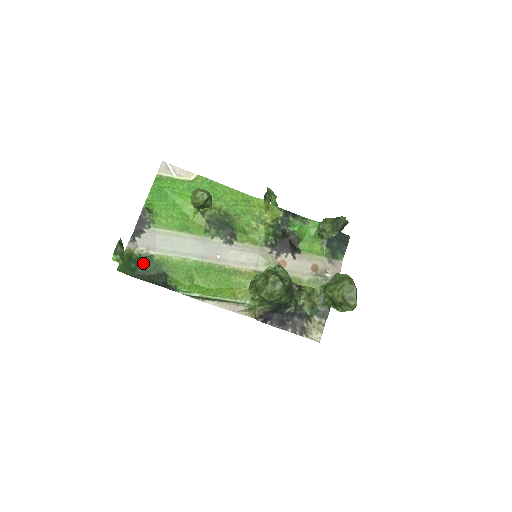
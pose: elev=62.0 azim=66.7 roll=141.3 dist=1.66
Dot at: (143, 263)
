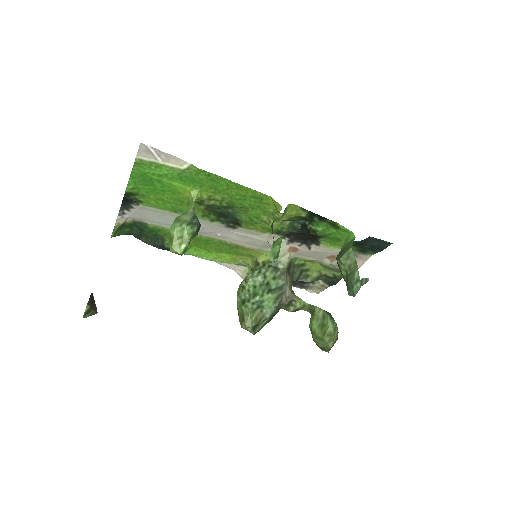
Dot at: (138, 228)
